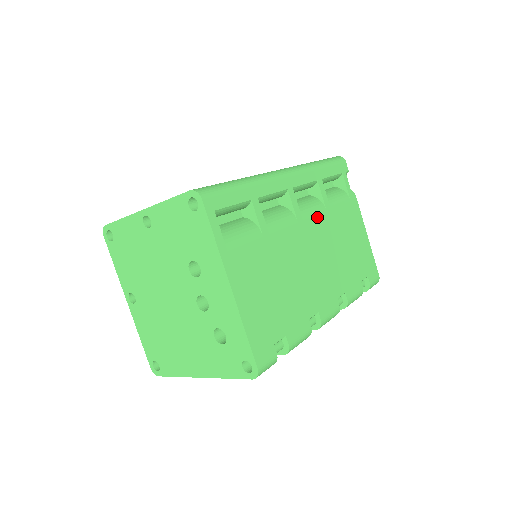
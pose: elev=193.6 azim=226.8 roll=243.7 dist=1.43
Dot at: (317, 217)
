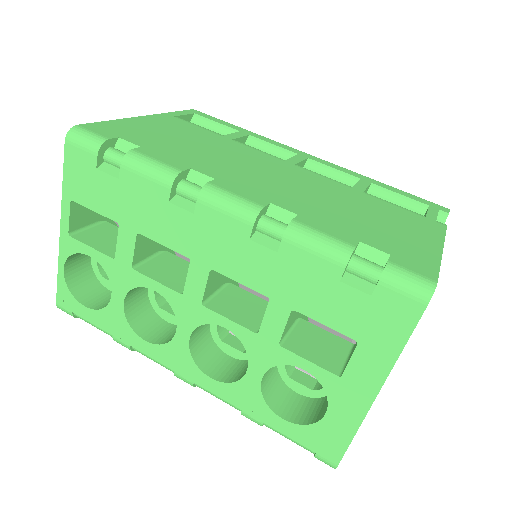
Dot at: (325, 179)
